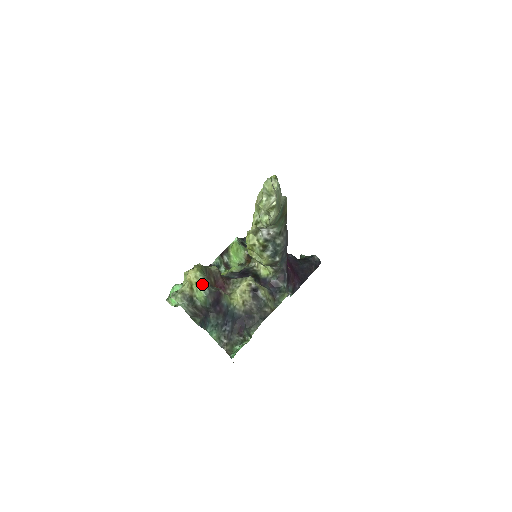
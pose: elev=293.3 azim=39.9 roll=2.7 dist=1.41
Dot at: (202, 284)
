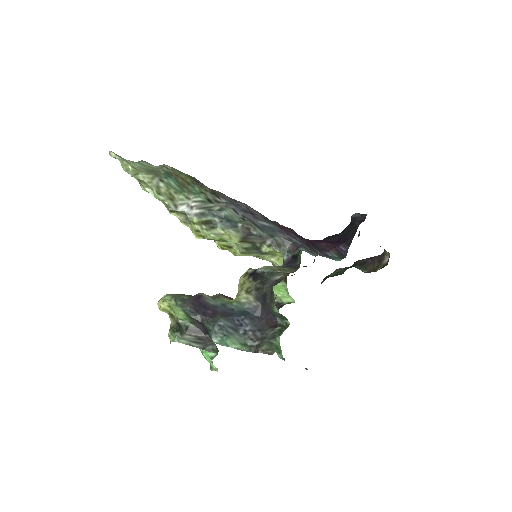
Dot at: (173, 302)
